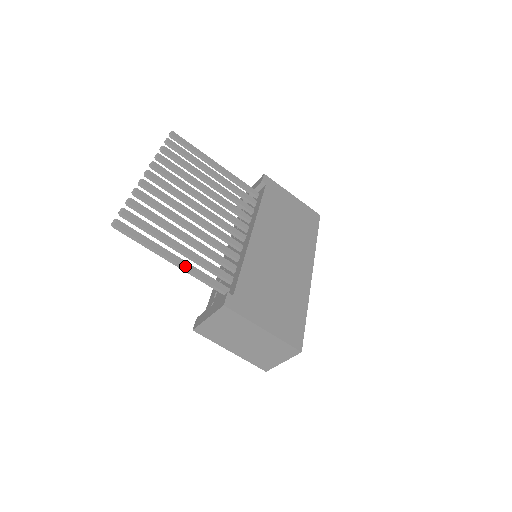
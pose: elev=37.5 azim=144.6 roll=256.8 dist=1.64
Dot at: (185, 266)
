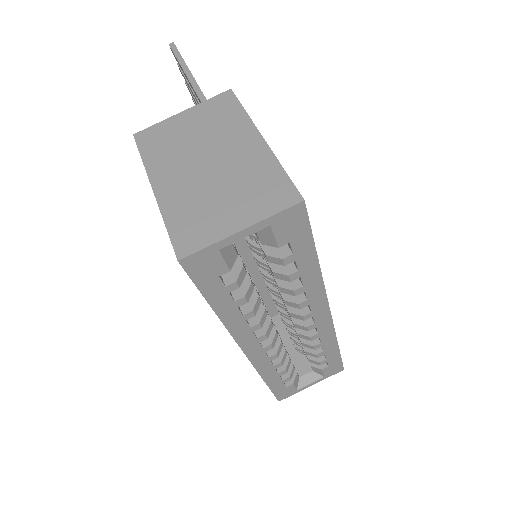
Dot at: (204, 96)
